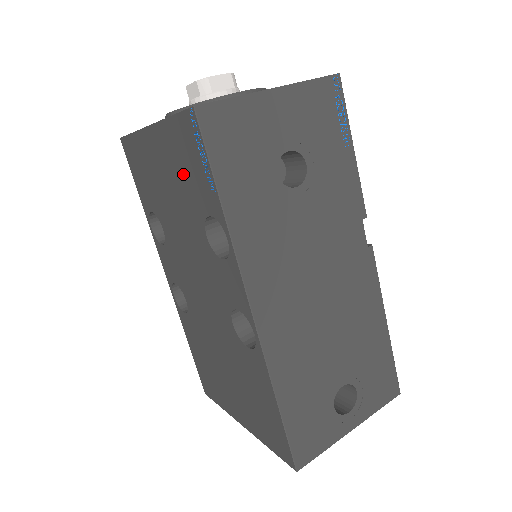
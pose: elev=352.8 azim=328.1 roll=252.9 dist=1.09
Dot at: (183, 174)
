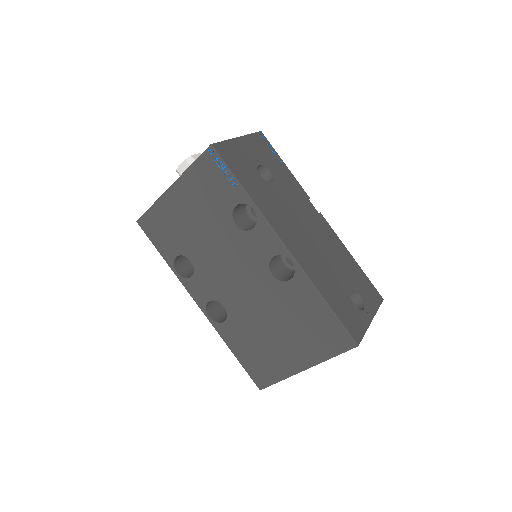
Dot at: (207, 196)
